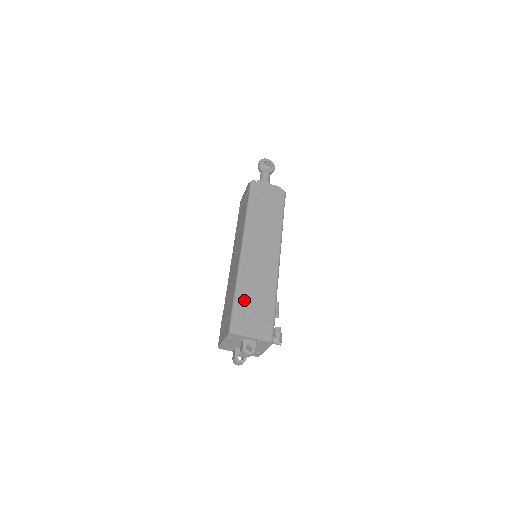
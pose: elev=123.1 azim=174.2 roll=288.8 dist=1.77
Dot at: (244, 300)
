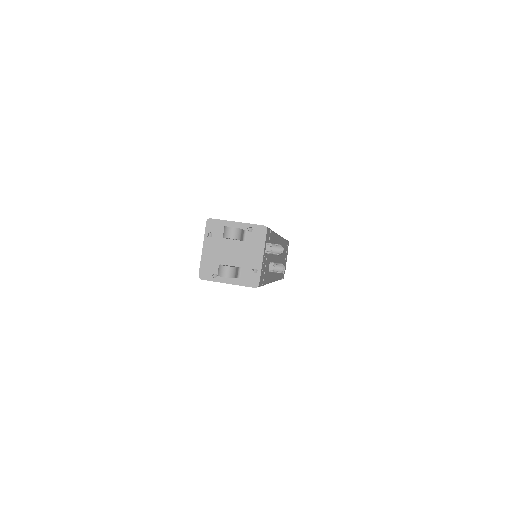
Dot at: occluded
